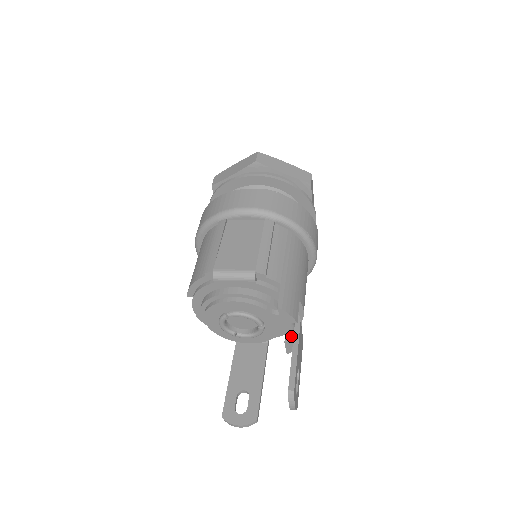
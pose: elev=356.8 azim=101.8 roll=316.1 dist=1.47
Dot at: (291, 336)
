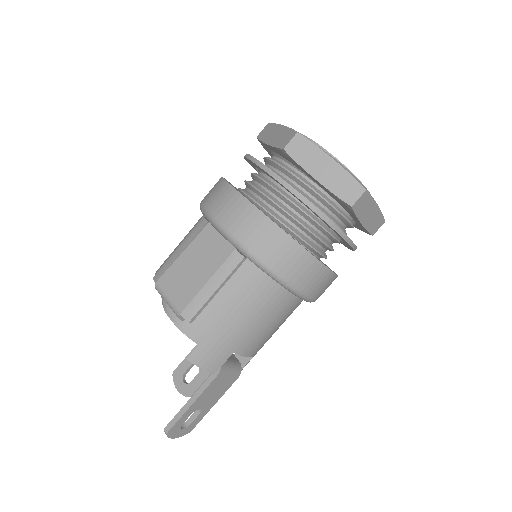
Dot at: occluded
